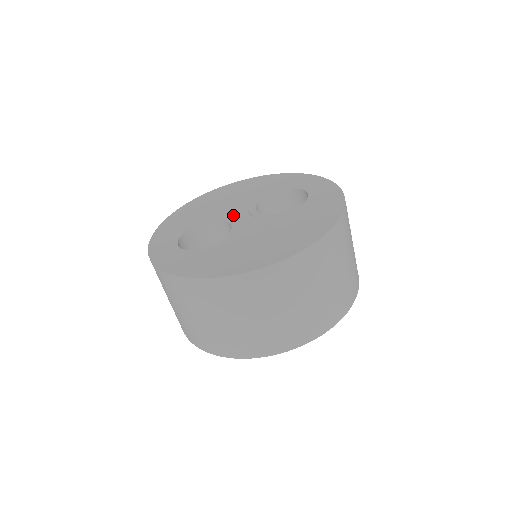
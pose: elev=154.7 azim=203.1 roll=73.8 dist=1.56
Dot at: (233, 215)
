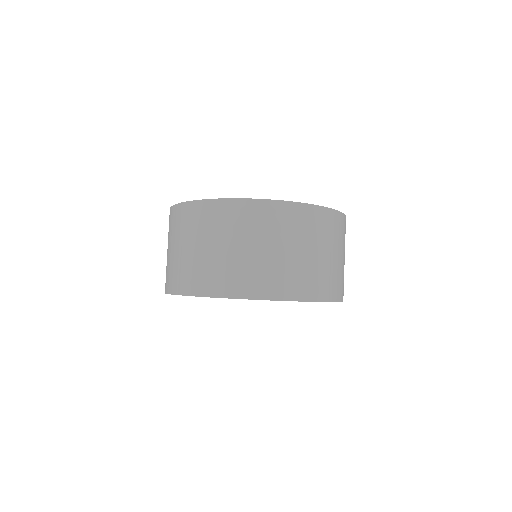
Dot at: occluded
